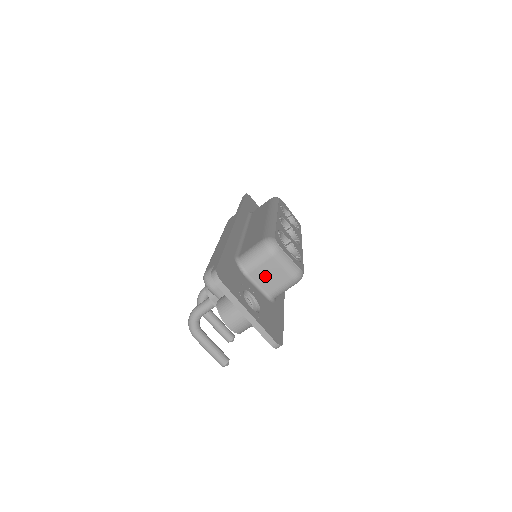
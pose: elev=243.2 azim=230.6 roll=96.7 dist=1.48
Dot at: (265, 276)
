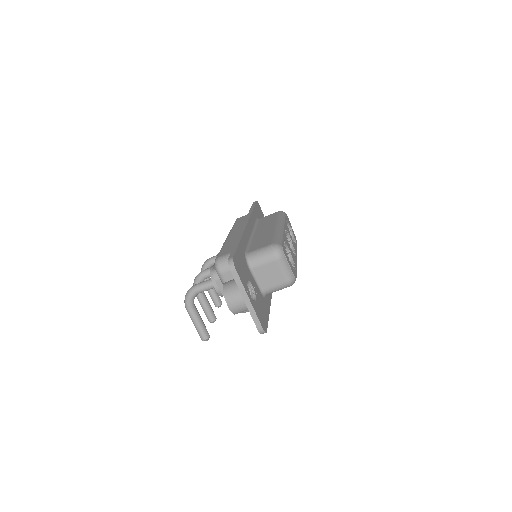
Dot at: (265, 274)
